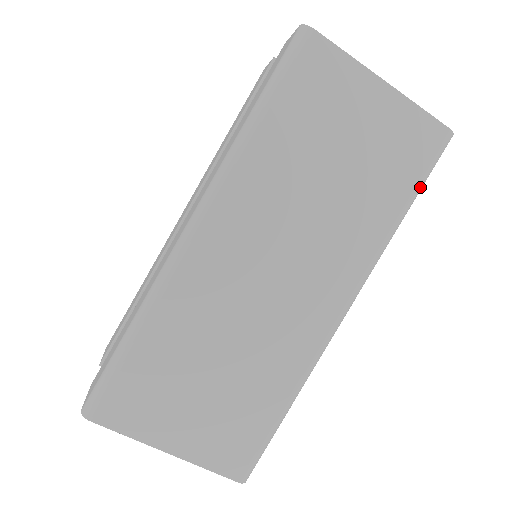
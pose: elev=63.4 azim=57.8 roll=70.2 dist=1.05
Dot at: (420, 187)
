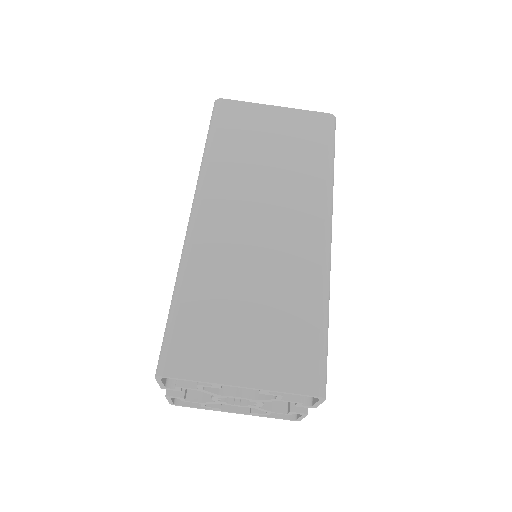
Dot at: (332, 147)
